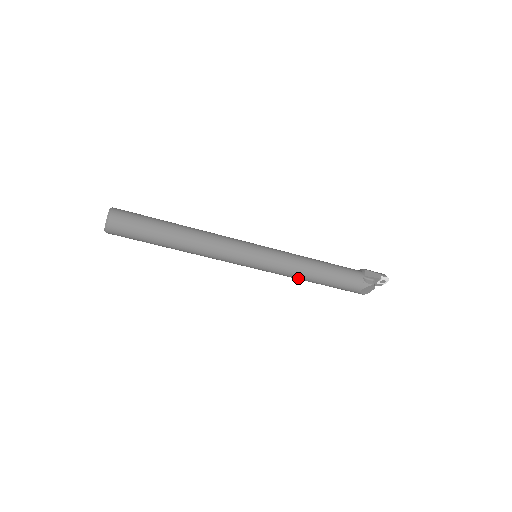
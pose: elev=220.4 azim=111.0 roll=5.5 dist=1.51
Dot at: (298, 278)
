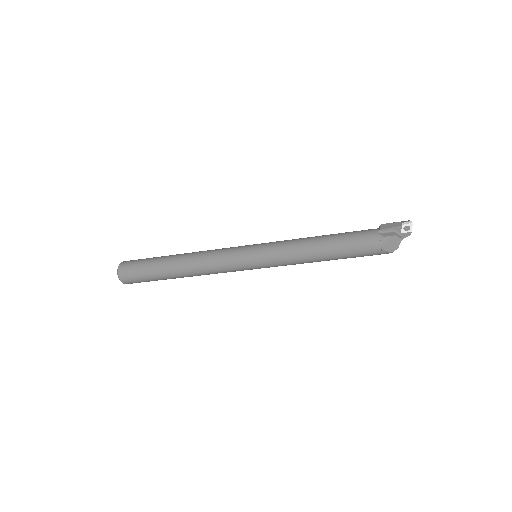
Dot at: (305, 261)
